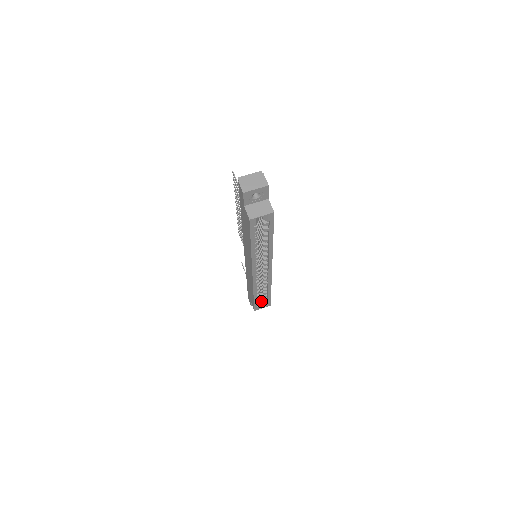
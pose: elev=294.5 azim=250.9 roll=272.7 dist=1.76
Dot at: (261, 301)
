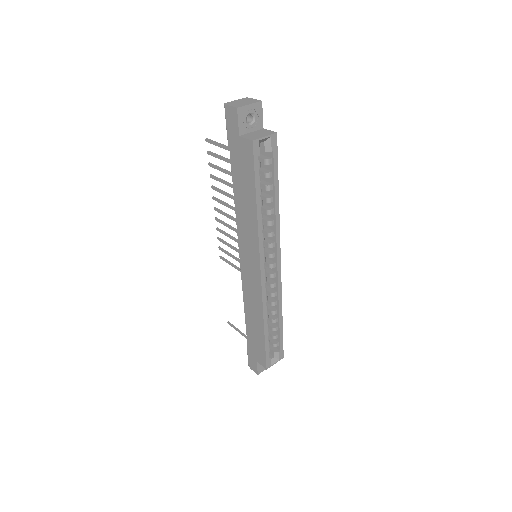
Dot at: occluded
